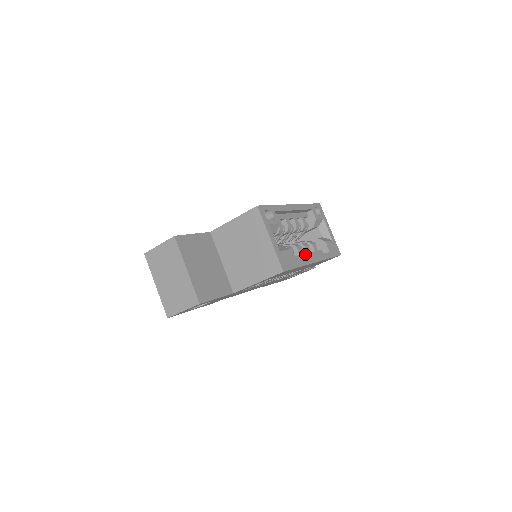
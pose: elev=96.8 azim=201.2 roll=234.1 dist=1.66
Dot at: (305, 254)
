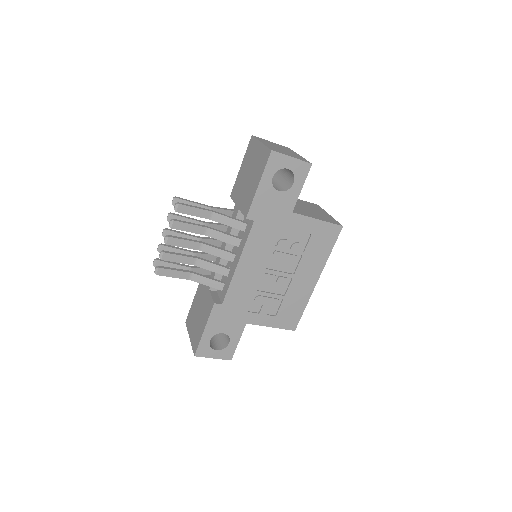
Dot at: occluded
